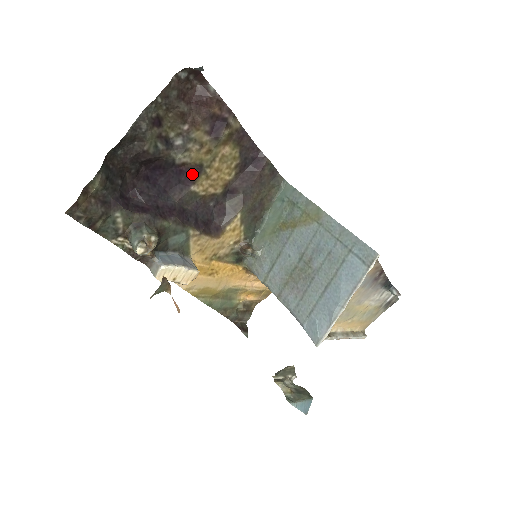
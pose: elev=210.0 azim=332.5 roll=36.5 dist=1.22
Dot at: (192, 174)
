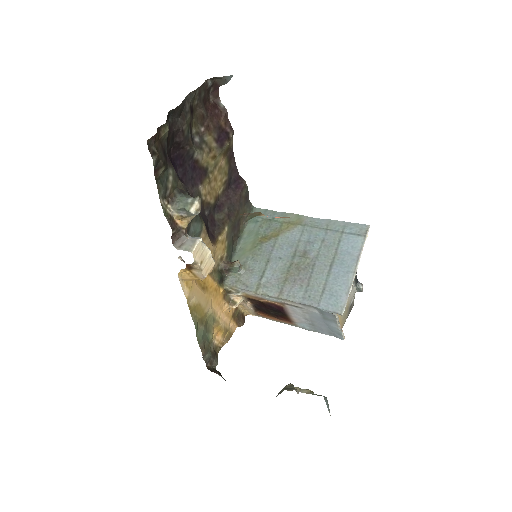
Dot at: (201, 174)
